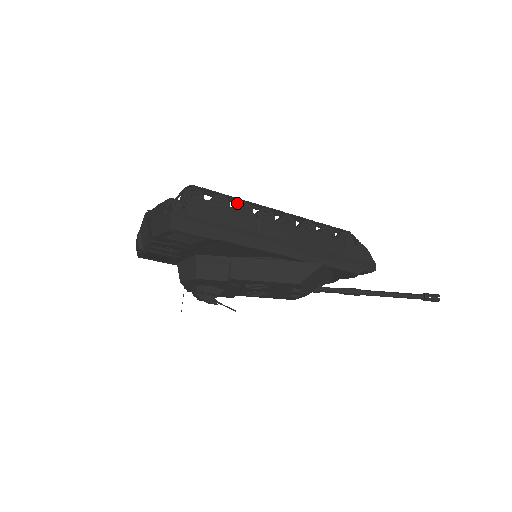
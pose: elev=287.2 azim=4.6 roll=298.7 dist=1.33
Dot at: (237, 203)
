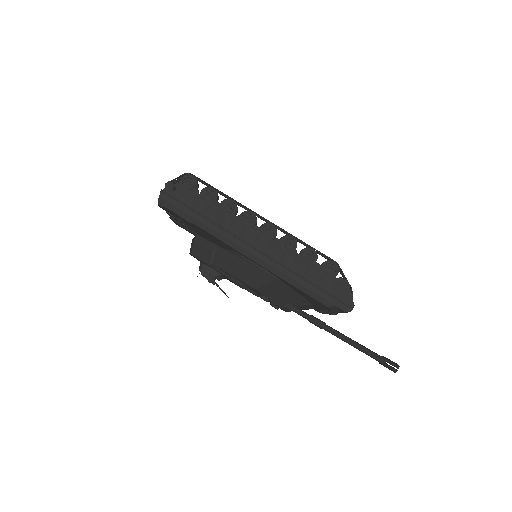
Dot at: (224, 199)
